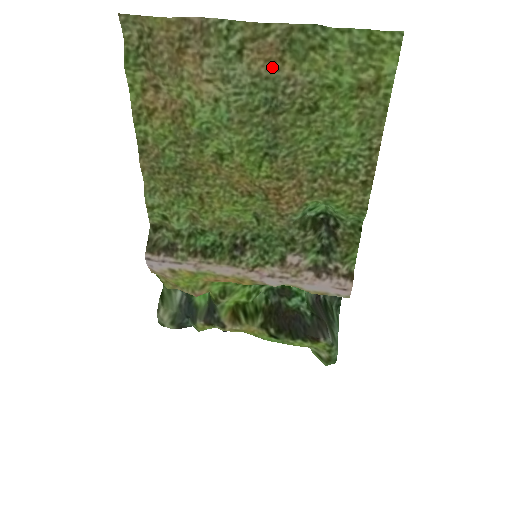
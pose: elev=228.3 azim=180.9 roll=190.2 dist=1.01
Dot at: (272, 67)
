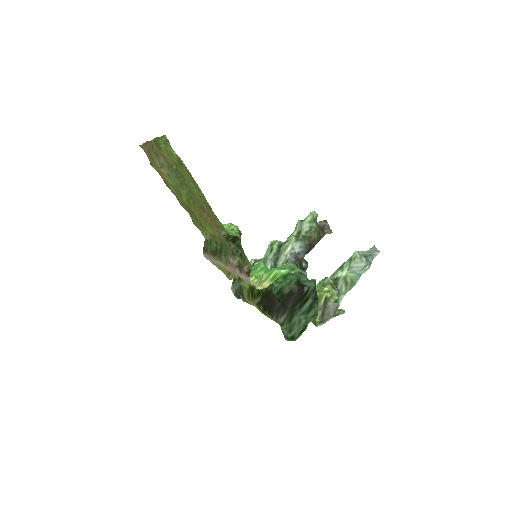
Dot at: (165, 158)
